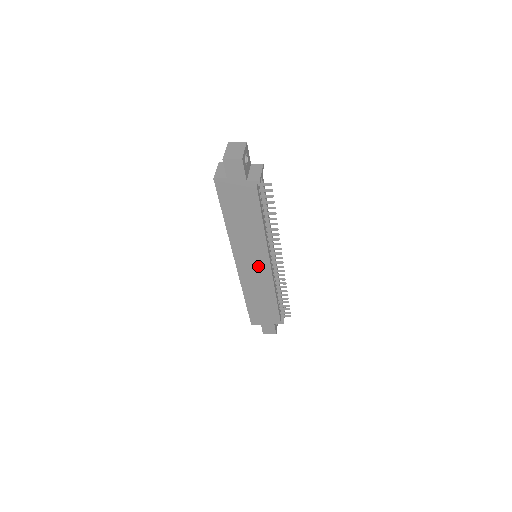
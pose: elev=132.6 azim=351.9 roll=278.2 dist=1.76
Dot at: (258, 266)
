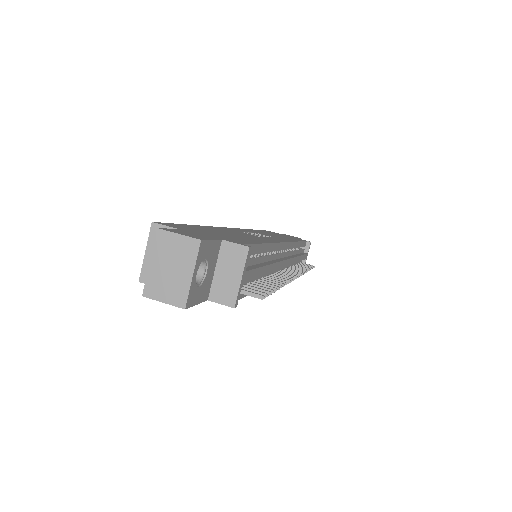
Dot at: occluded
